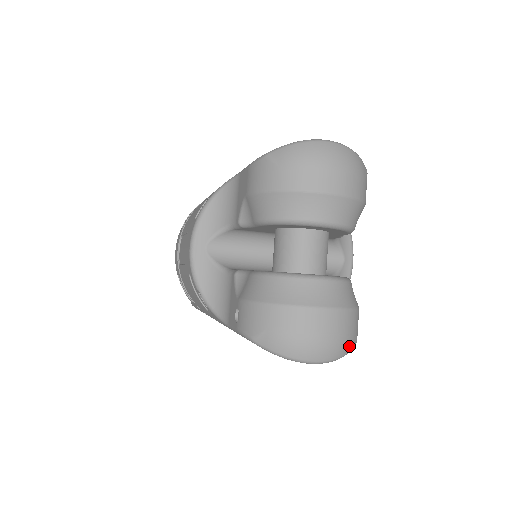
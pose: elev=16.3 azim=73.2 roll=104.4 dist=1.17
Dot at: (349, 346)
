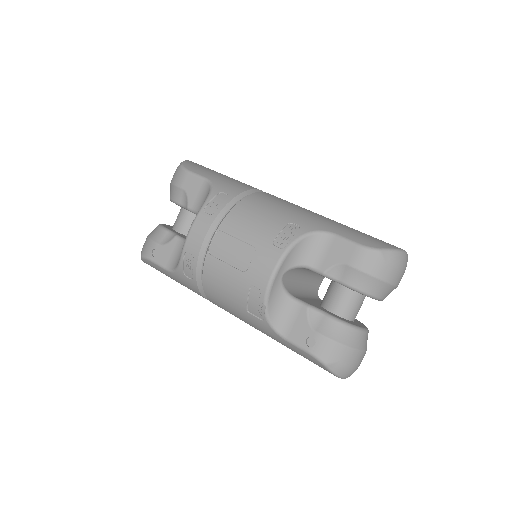
Dot at: occluded
